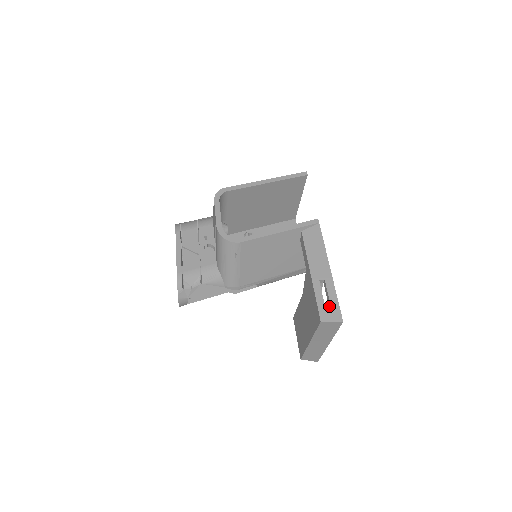
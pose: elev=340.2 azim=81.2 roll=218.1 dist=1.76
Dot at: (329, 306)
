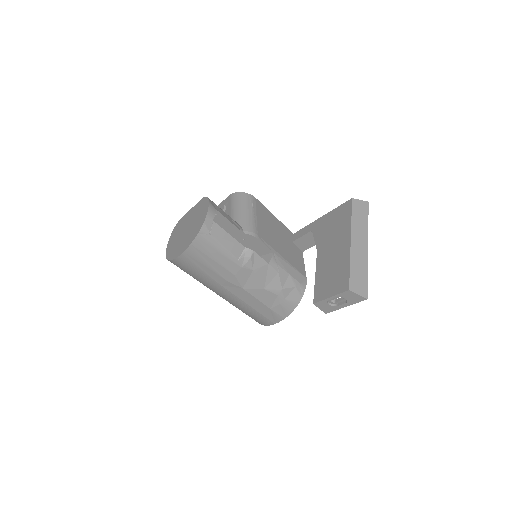
Dot at: occluded
